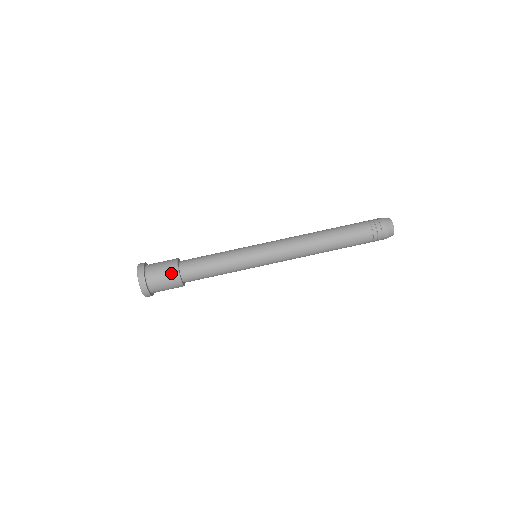
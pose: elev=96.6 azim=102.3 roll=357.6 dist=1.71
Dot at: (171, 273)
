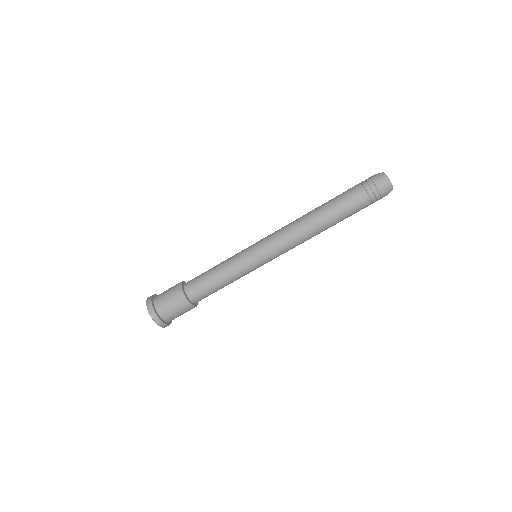
Dot at: (177, 298)
